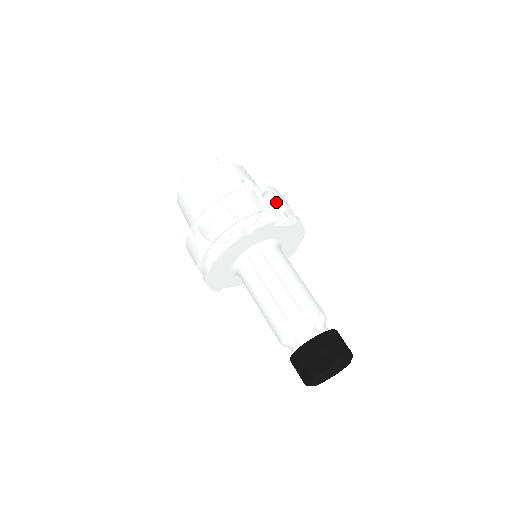
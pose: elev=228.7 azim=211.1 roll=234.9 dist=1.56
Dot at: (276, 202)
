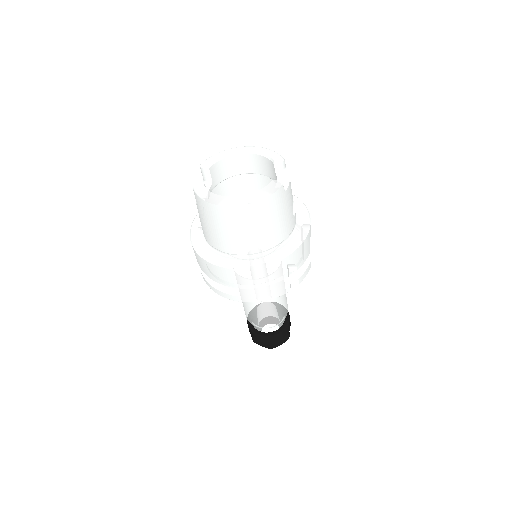
Dot at: occluded
